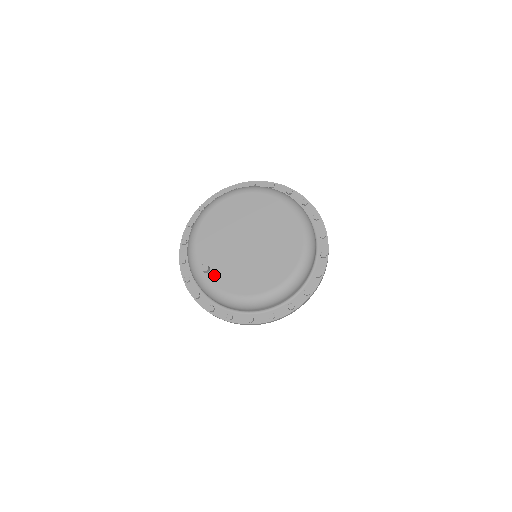
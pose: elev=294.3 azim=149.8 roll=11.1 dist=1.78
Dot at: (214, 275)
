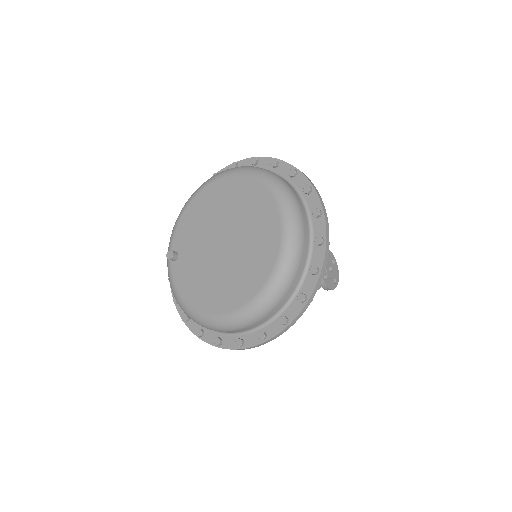
Dot at: (178, 267)
